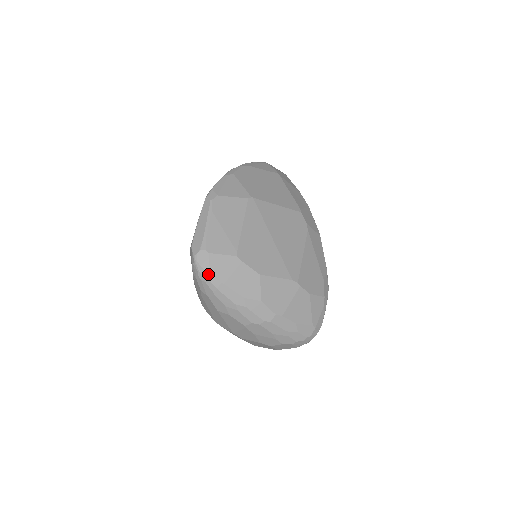
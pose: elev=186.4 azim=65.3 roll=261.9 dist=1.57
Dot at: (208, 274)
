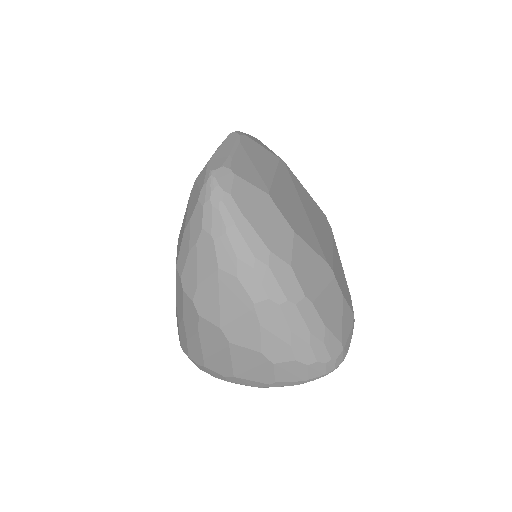
Dot at: (227, 198)
